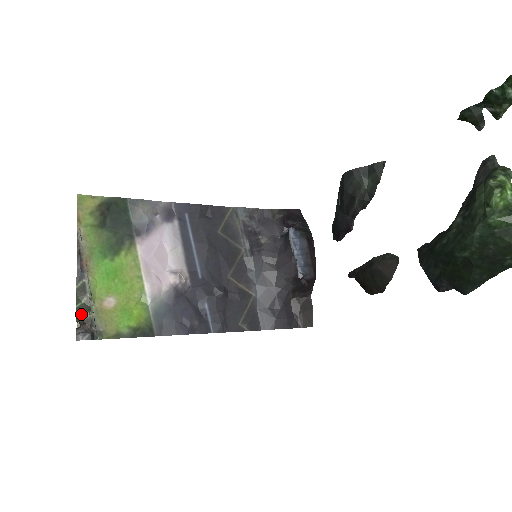
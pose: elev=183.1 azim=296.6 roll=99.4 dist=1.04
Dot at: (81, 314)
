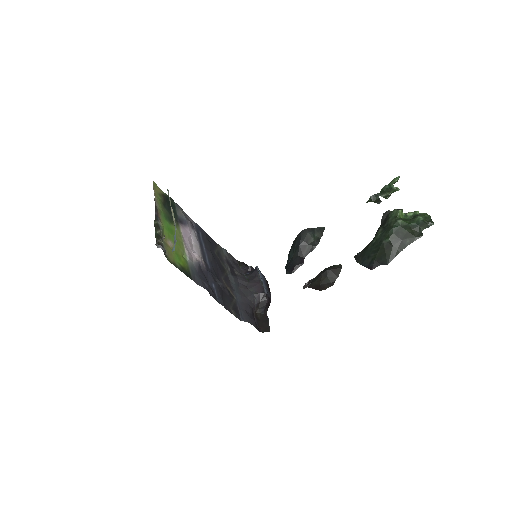
Dot at: (158, 237)
